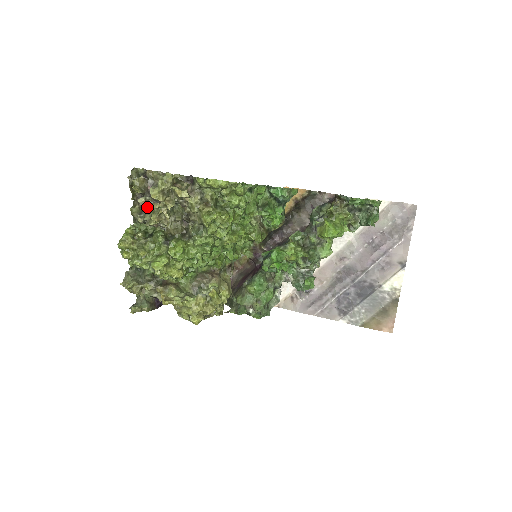
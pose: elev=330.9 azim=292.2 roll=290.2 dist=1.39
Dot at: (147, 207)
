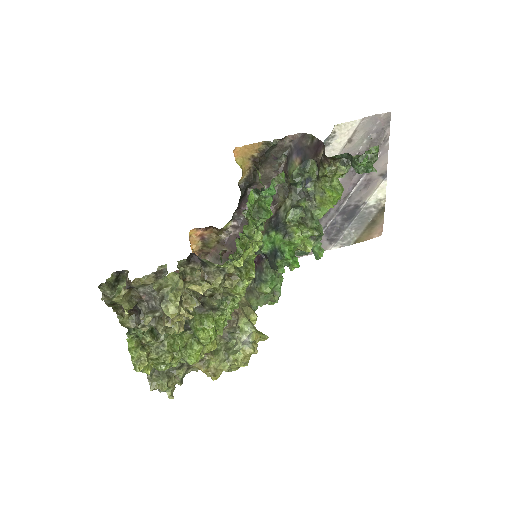
Dot at: occluded
